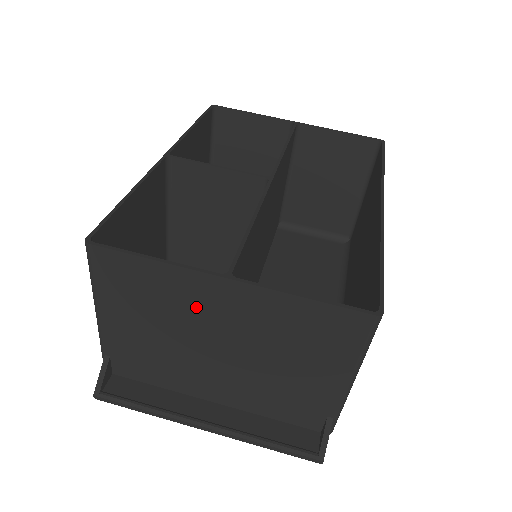
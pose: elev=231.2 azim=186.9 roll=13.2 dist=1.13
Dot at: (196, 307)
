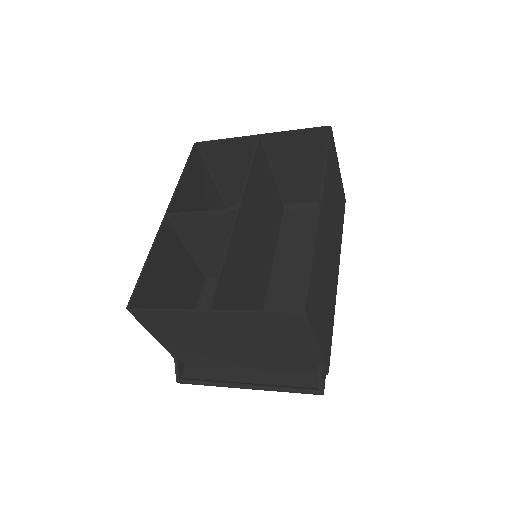
Dot at: (203, 327)
